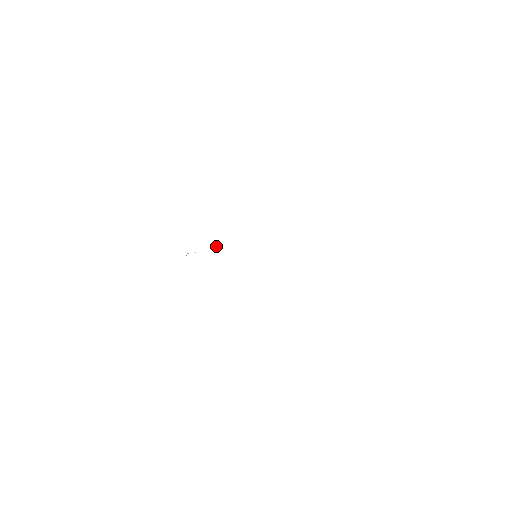
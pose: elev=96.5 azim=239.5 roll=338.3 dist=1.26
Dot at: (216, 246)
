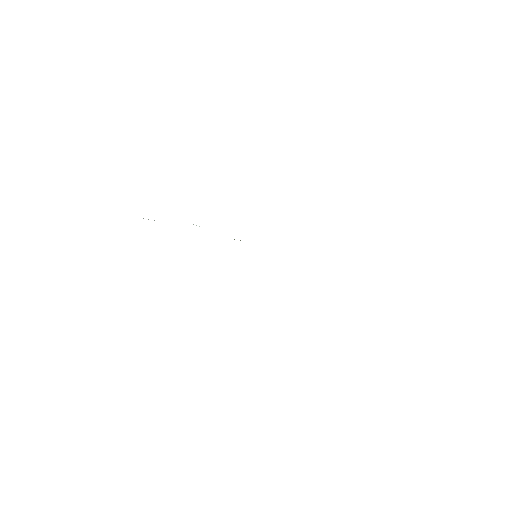
Dot at: occluded
